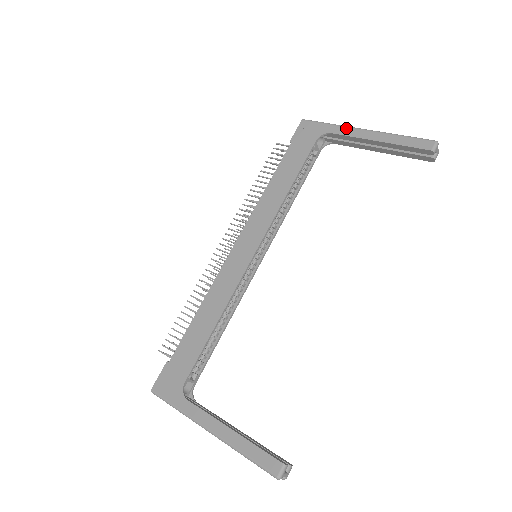
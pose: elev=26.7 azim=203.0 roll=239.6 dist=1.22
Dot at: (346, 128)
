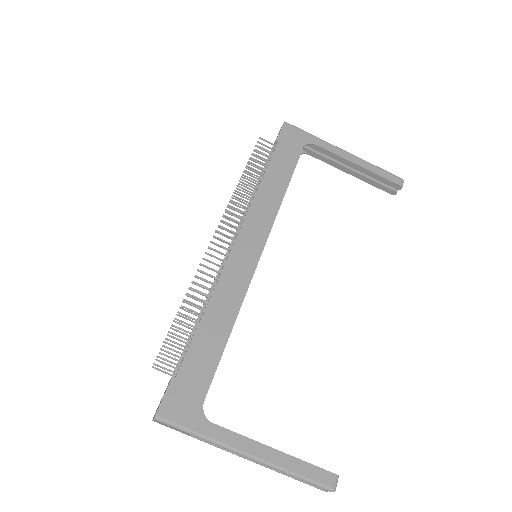
Dot at: (329, 144)
